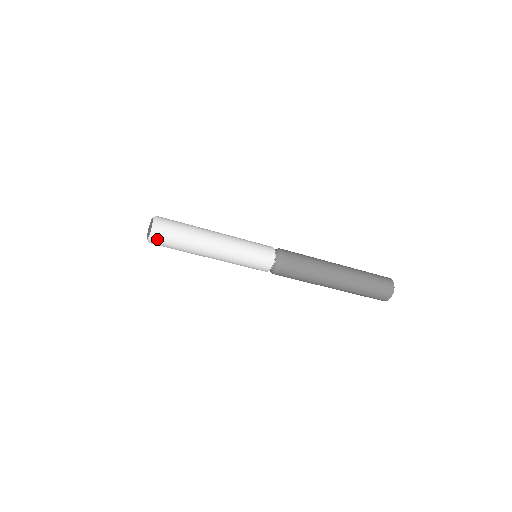
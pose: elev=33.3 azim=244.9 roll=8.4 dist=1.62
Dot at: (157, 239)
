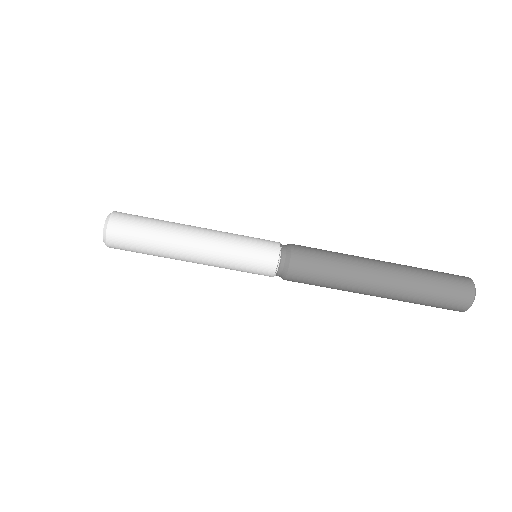
Dot at: (112, 245)
